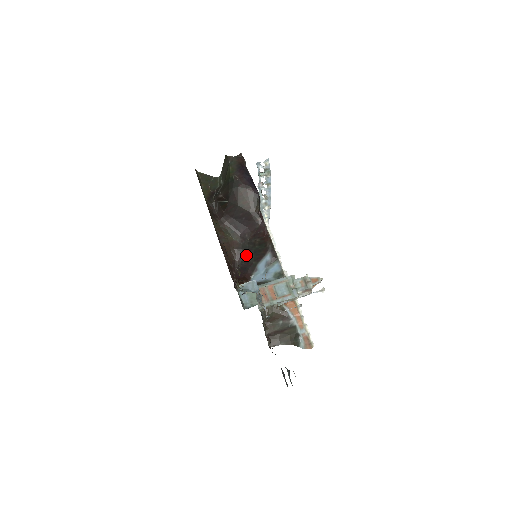
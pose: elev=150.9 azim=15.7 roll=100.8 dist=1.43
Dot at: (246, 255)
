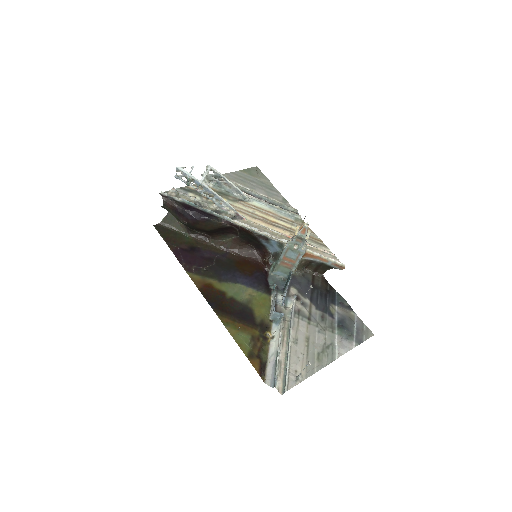
Dot at: (249, 241)
